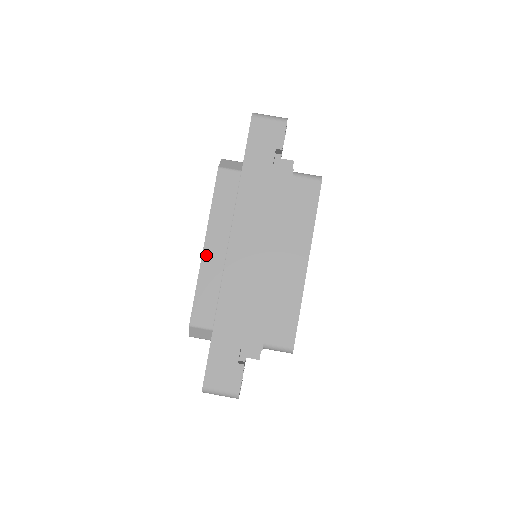
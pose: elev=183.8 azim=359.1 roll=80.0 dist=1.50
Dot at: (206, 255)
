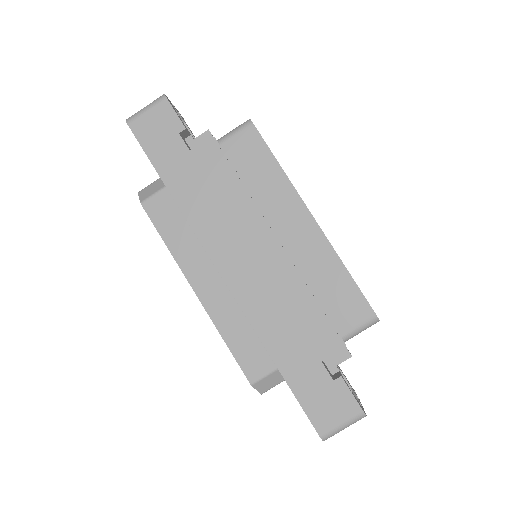
Dot at: (205, 300)
